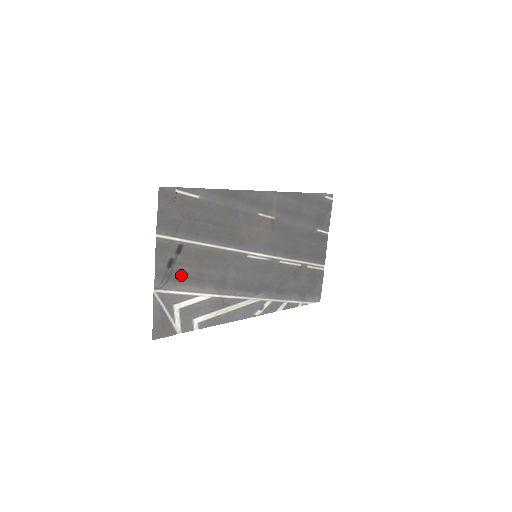
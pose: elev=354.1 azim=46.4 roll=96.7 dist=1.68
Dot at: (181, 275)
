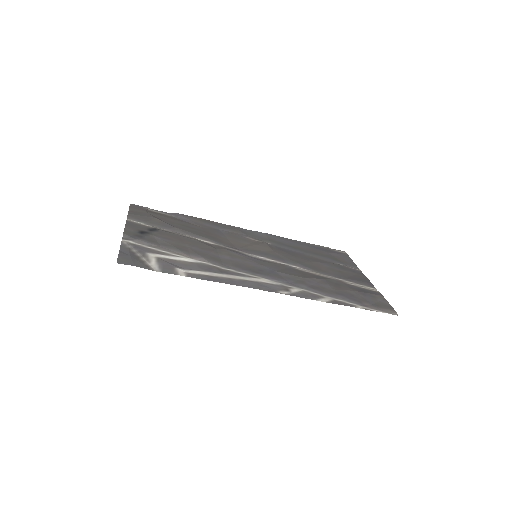
Dot at: (156, 241)
